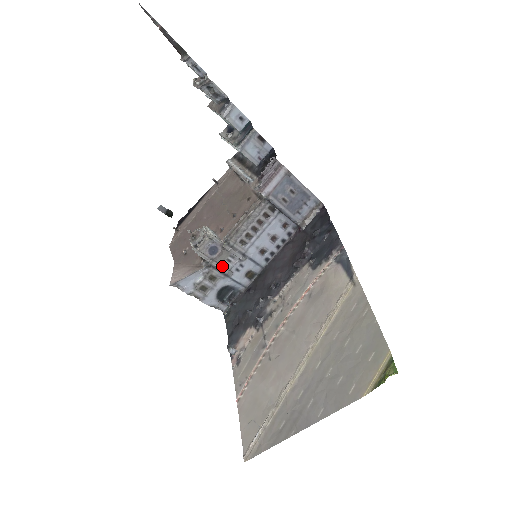
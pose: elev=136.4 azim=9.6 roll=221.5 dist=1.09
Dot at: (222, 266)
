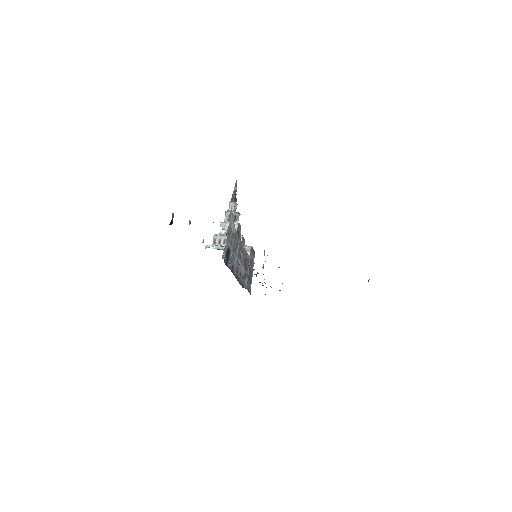
Dot at: occluded
